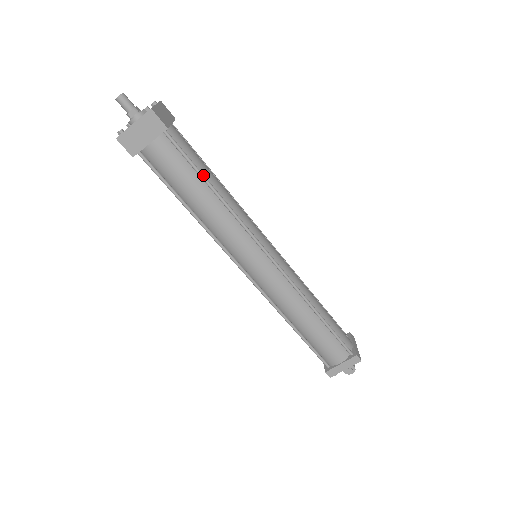
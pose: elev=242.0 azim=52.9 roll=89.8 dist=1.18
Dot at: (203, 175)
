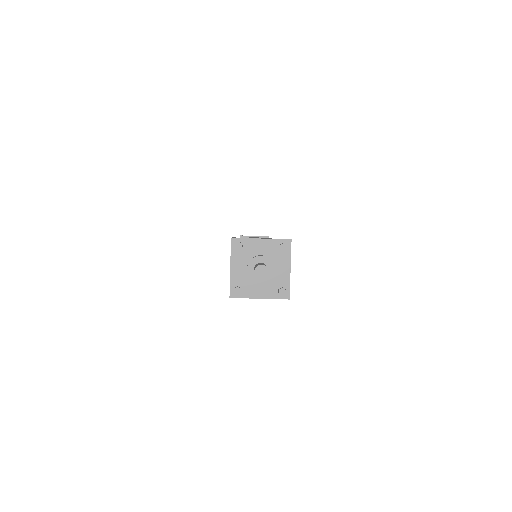
Dot at: occluded
